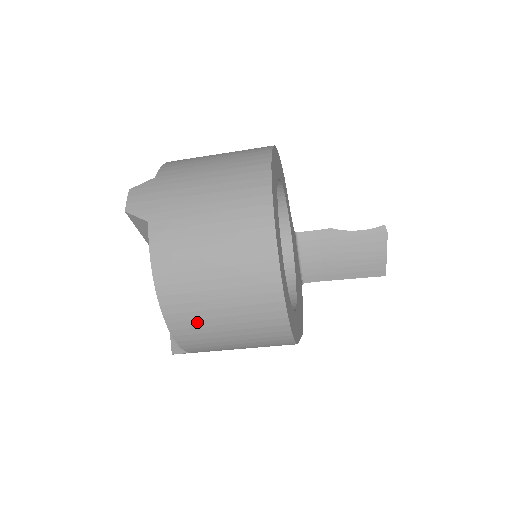
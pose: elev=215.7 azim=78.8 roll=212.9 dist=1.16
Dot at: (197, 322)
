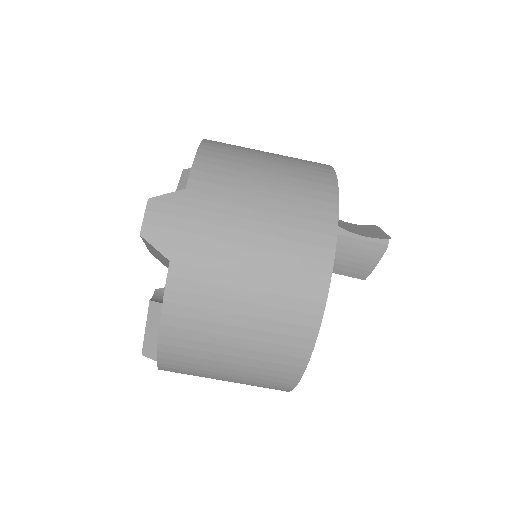
Dot at: (194, 369)
